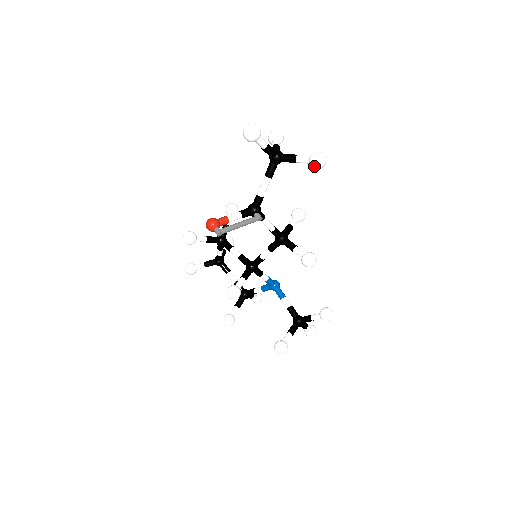
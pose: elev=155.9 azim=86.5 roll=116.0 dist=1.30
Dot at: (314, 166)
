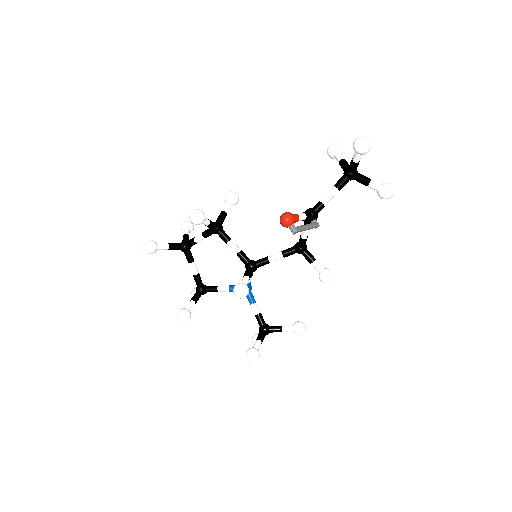
Dot at: (385, 195)
